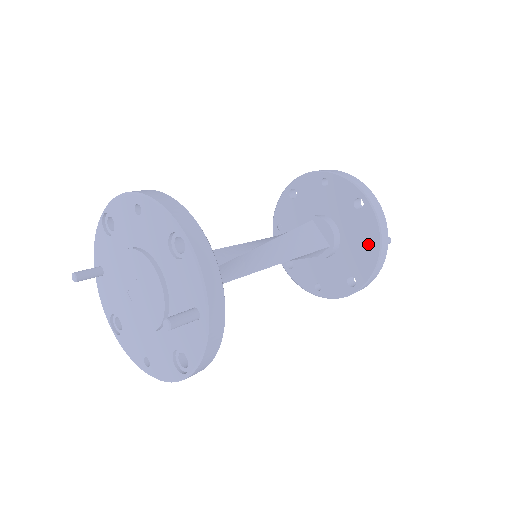
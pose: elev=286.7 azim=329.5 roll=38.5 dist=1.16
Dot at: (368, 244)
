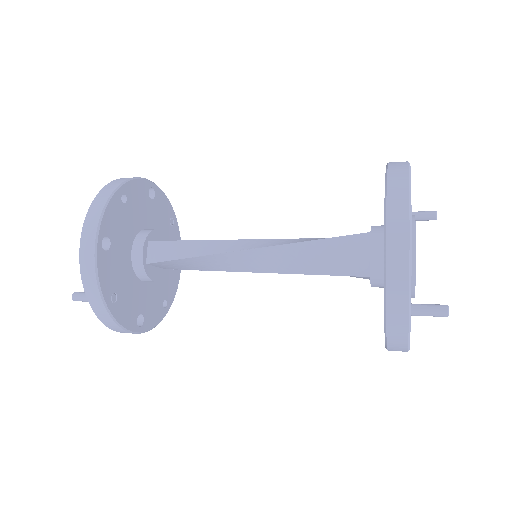
Dot at: occluded
